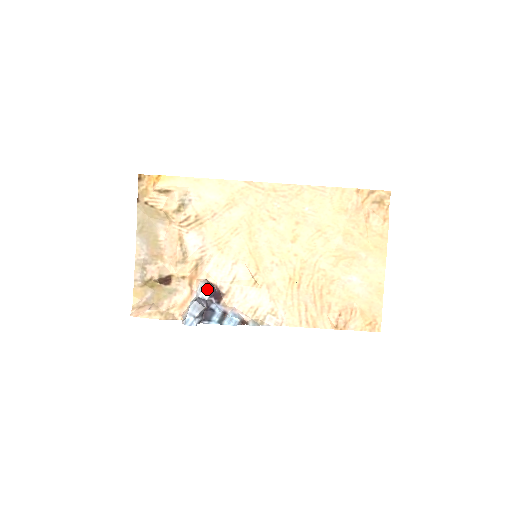
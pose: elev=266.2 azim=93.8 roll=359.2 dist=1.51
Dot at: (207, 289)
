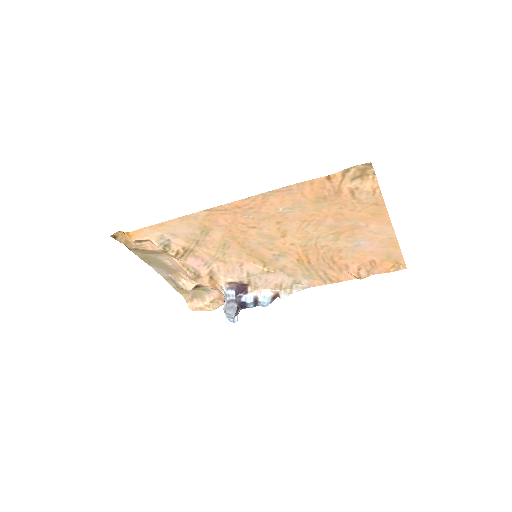
Dot at: (230, 294)
